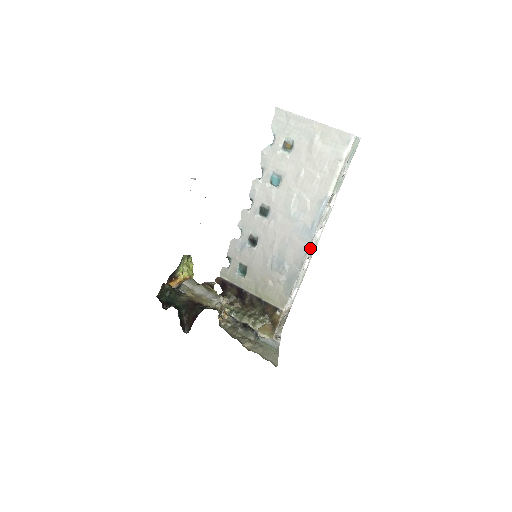
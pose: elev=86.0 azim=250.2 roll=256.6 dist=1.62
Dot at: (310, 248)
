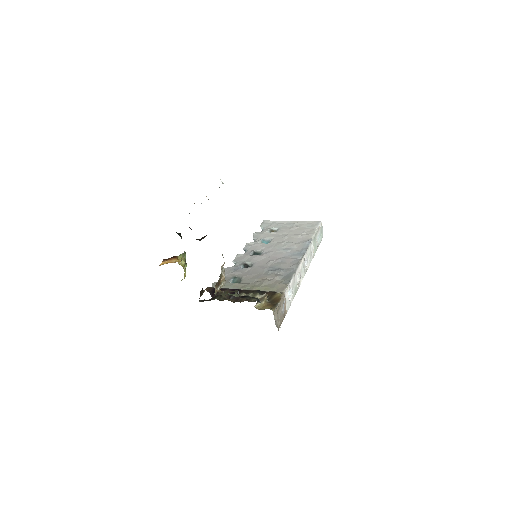
Dot at: (302, 261)
